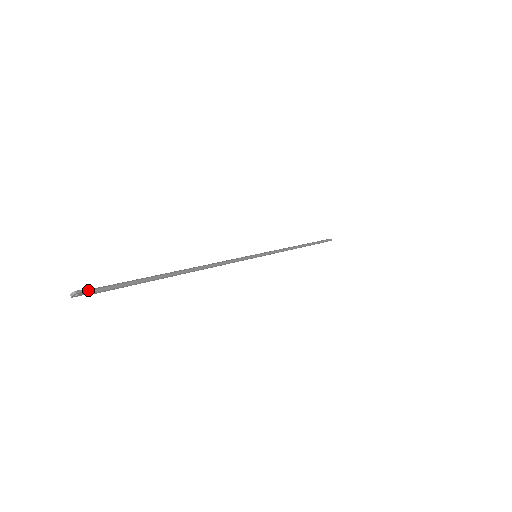
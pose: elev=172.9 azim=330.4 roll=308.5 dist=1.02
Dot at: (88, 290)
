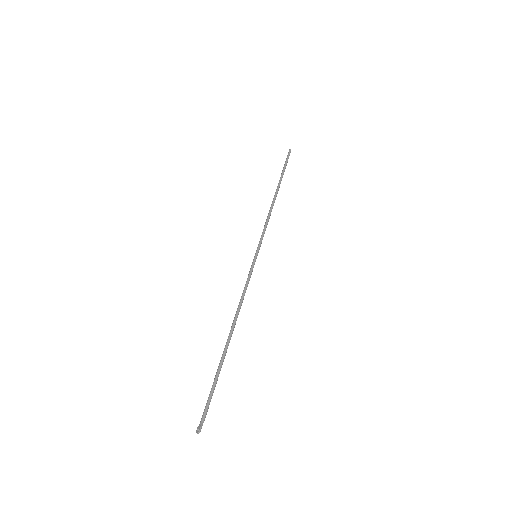
Dot at: (202, 421)
